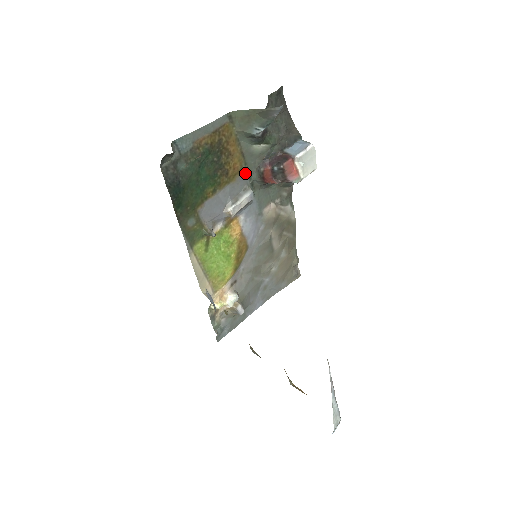
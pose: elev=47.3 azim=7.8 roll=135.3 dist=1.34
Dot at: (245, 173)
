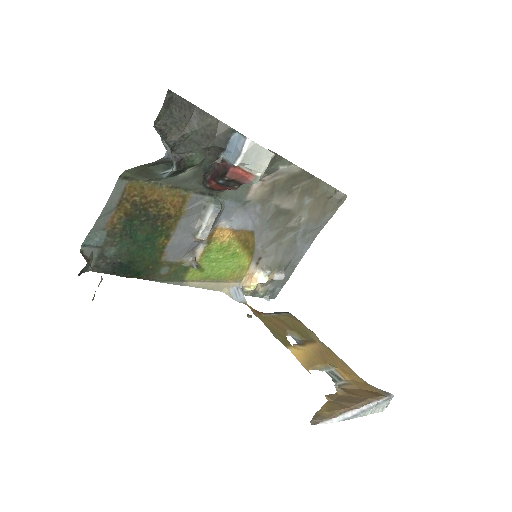
Dot at: (193, 195)
